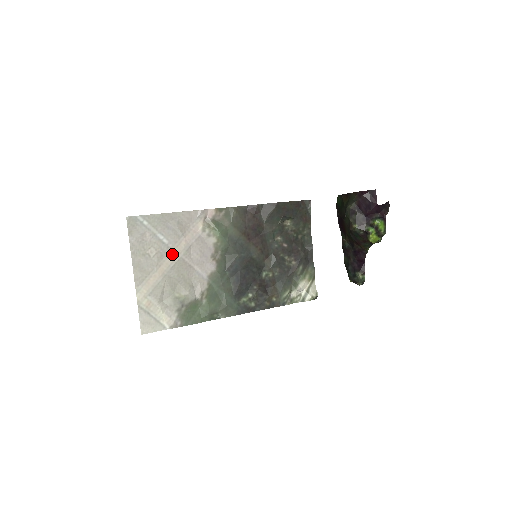
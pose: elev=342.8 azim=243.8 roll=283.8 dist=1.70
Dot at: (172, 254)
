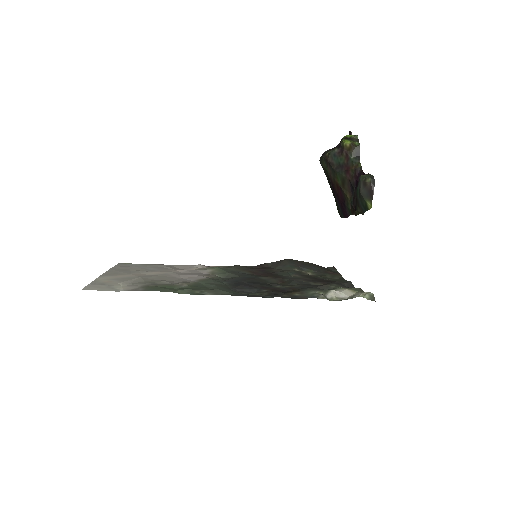
Dot at: (156, 272)
